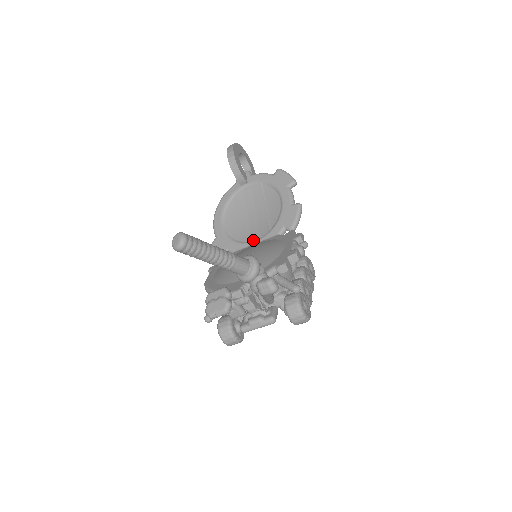
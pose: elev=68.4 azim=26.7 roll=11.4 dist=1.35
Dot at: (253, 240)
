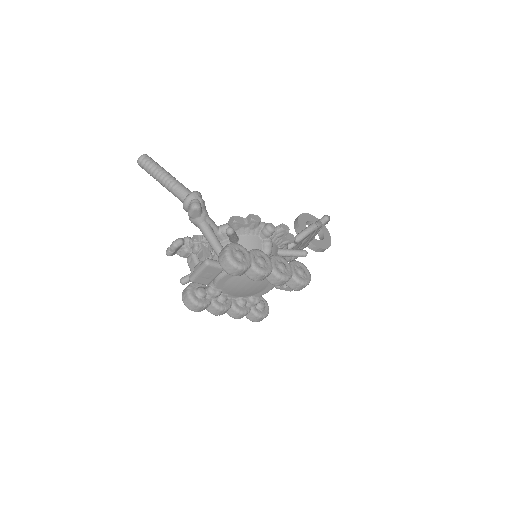
Dot at: occluded
